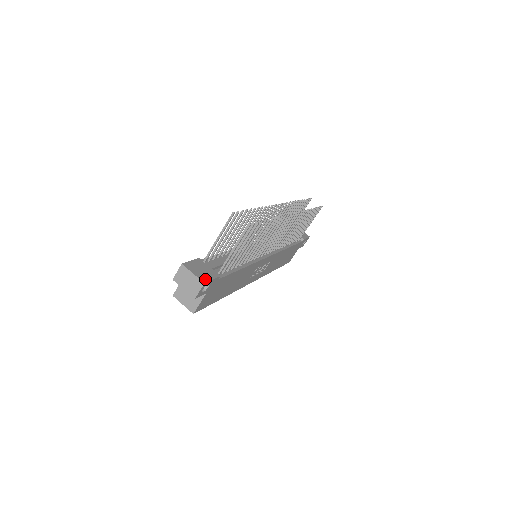
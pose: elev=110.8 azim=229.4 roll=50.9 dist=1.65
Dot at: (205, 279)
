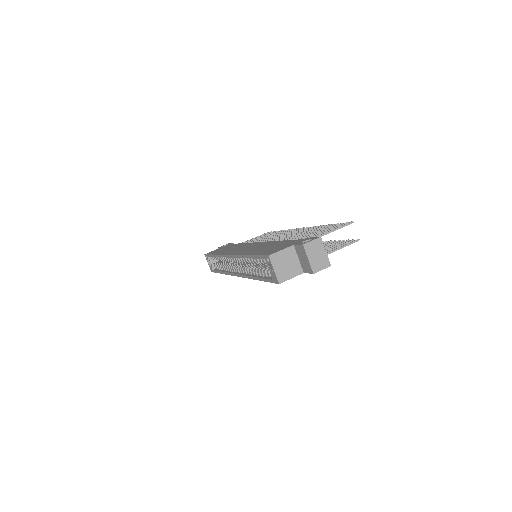
Dot at: (327, 262)
